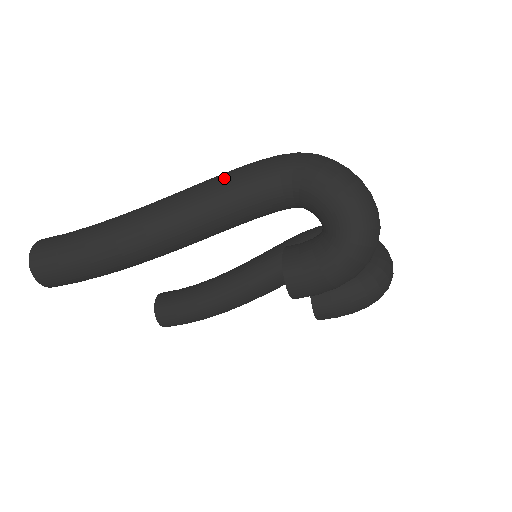
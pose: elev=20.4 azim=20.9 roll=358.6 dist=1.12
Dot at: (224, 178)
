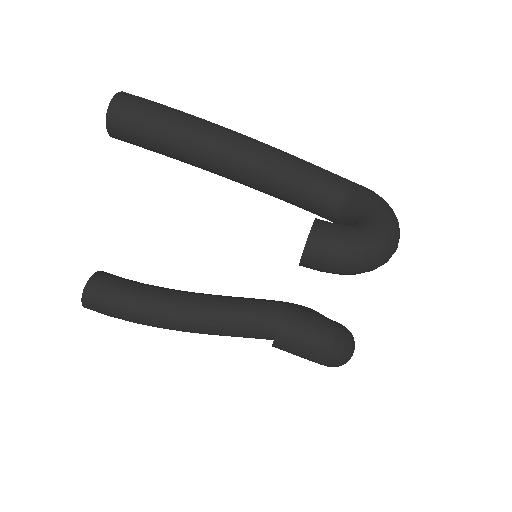
Dot at: occluded
